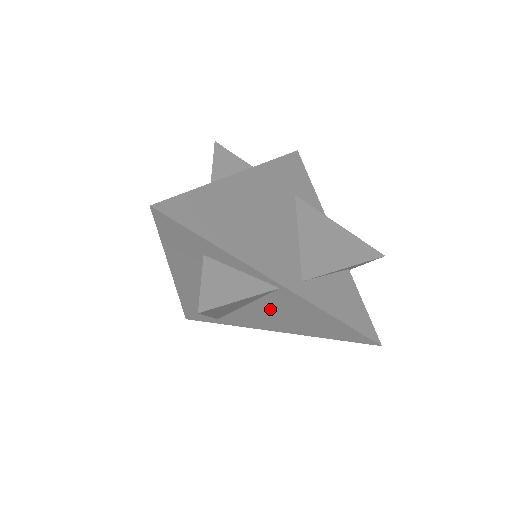
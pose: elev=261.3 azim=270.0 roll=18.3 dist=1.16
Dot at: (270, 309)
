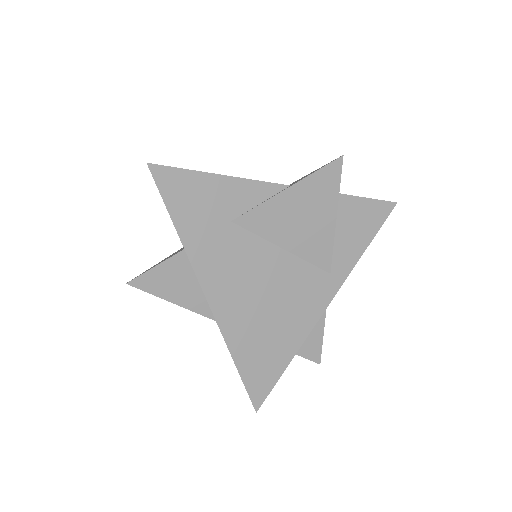
Dot at: occluded
